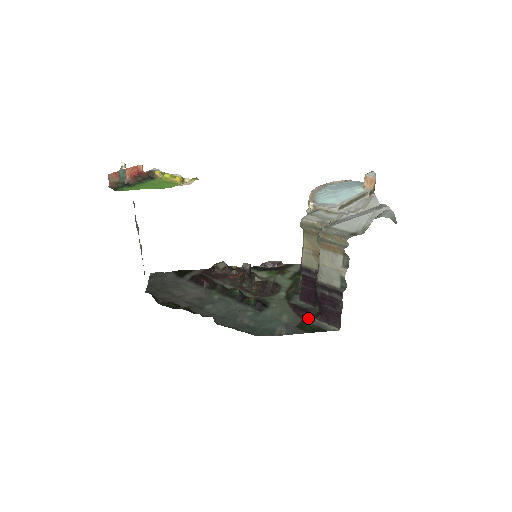
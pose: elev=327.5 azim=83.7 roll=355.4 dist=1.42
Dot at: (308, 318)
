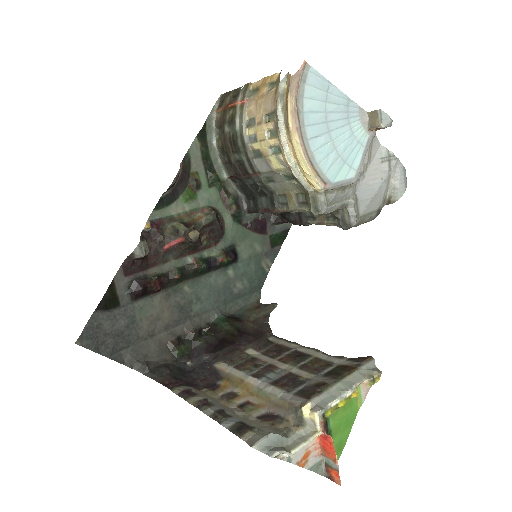
Dot at: (271, 229)
